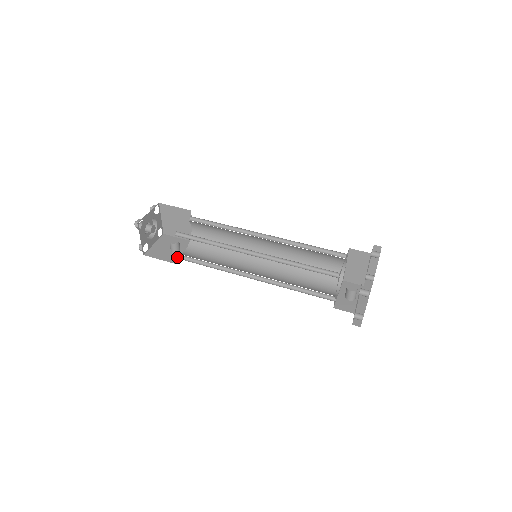
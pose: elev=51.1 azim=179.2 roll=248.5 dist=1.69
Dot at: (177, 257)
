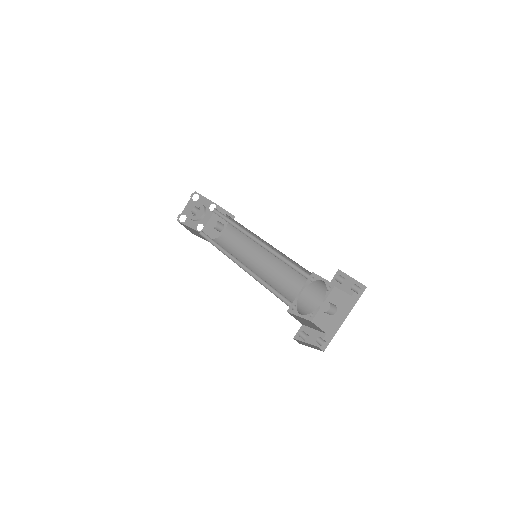
Dot at: occluded
